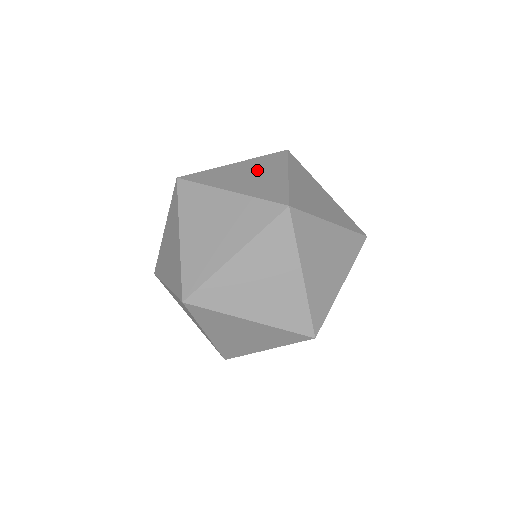
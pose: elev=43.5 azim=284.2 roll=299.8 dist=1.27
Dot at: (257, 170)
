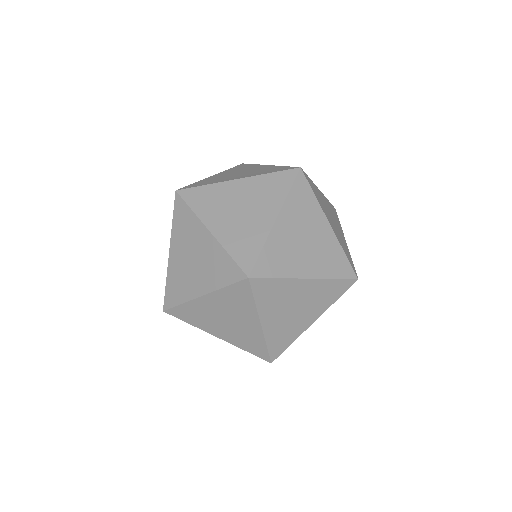
Dot at: occluded
